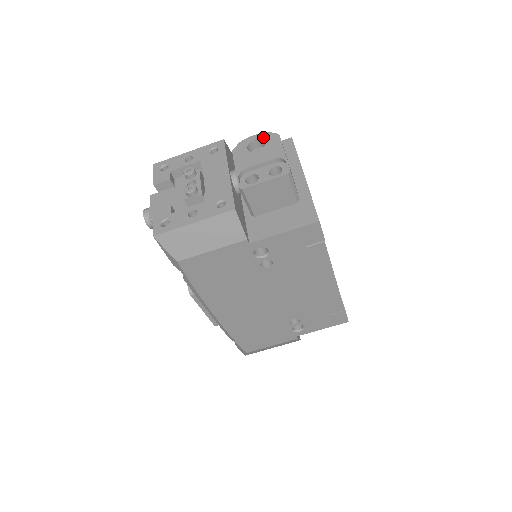
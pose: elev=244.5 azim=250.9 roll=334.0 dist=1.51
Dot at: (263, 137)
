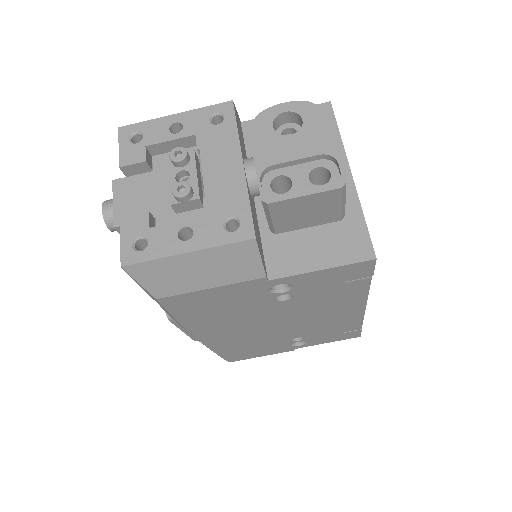
Dot at: (299, 109)
